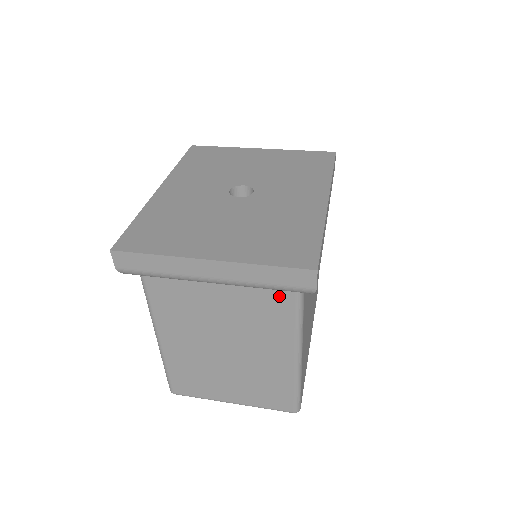
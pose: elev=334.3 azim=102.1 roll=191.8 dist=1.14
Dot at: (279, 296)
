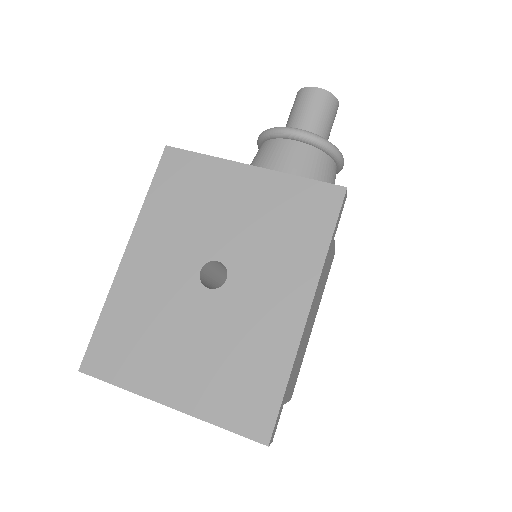
Dot at: occluded
